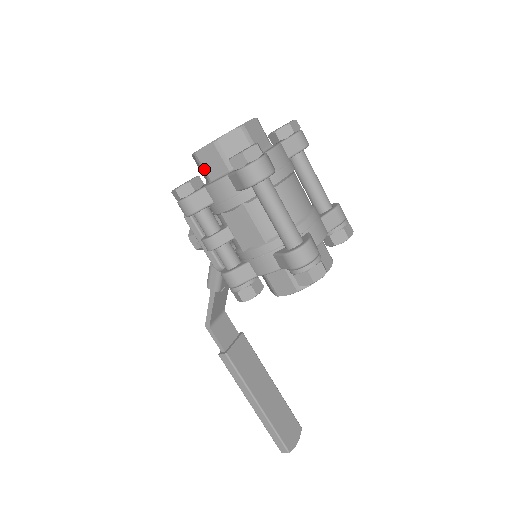
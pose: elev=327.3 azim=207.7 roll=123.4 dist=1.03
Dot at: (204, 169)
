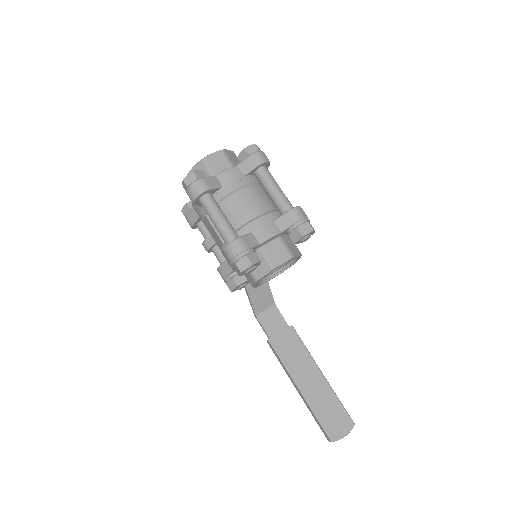
Dot at: occluded
